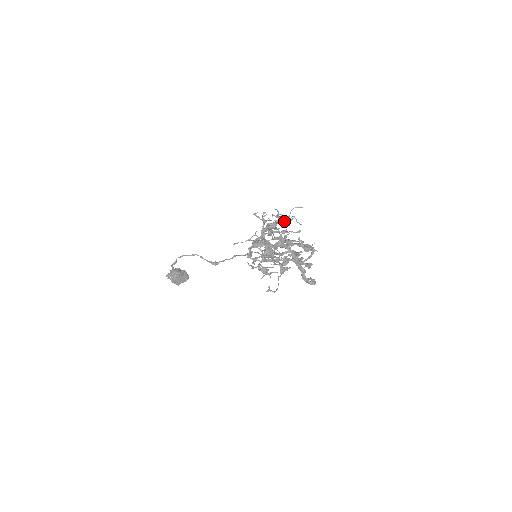
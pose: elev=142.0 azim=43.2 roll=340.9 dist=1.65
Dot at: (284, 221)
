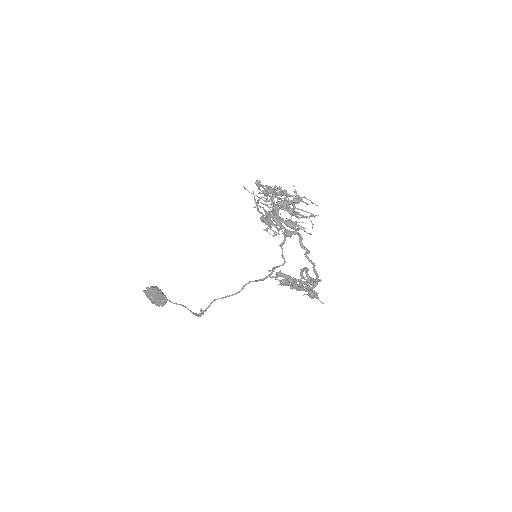
Dot at: occluded
